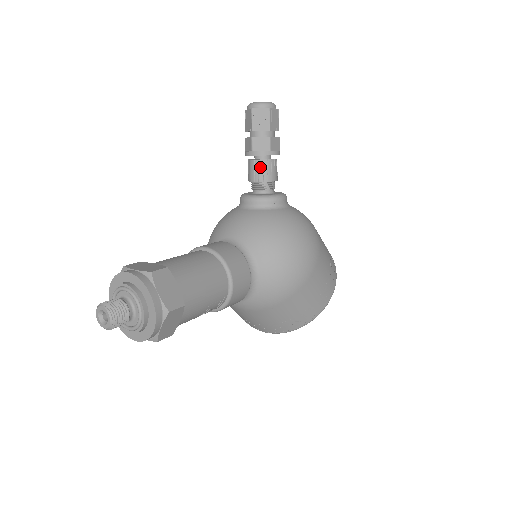
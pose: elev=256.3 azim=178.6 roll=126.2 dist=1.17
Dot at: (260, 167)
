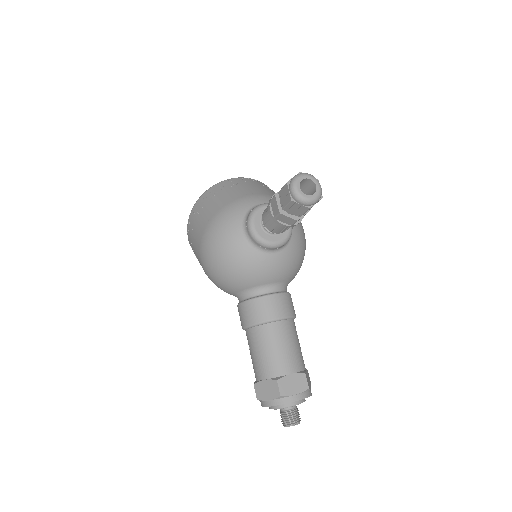
Dot at: occluded
